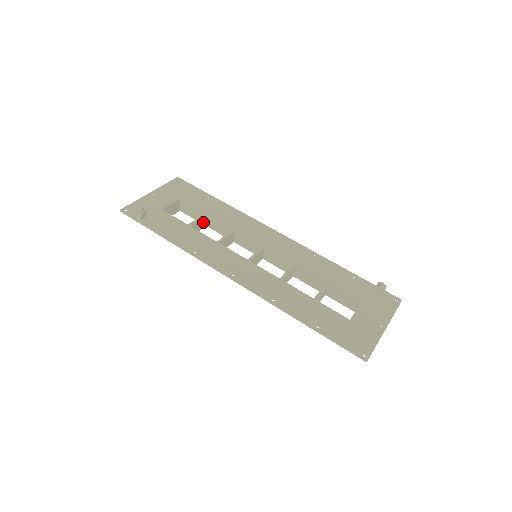
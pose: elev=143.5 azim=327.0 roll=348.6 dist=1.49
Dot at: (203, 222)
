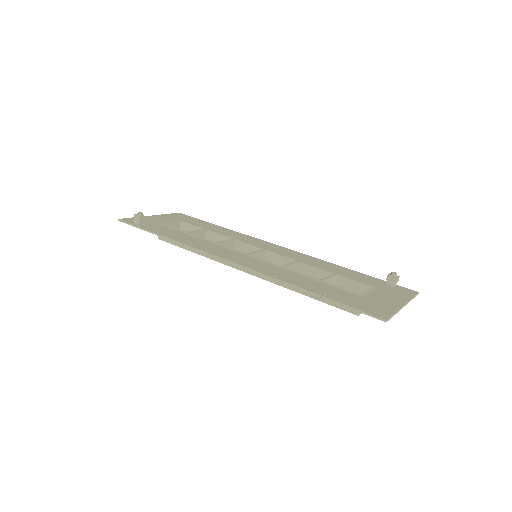
Dot at: occluded
